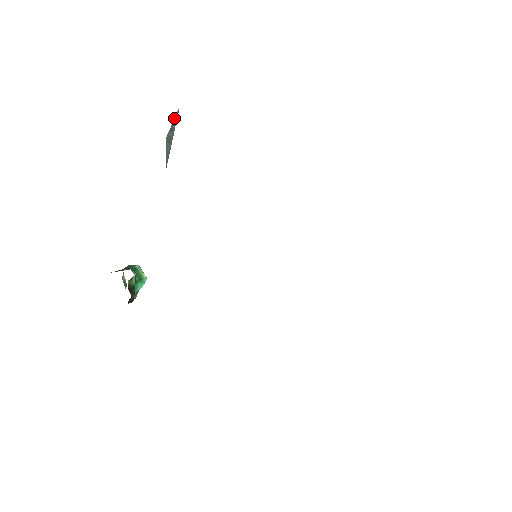
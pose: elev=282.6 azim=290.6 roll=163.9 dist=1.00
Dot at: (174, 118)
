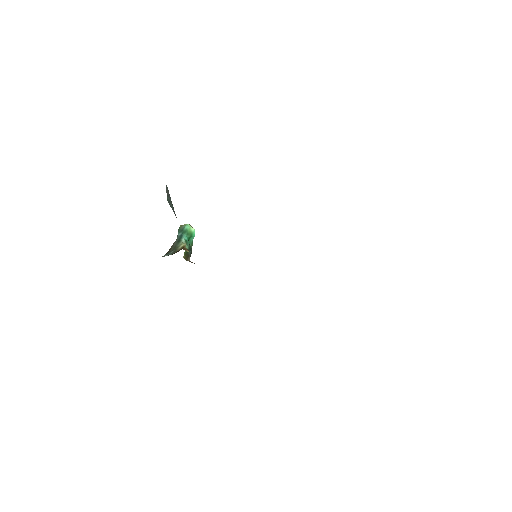
Dot at: (166, 189)
